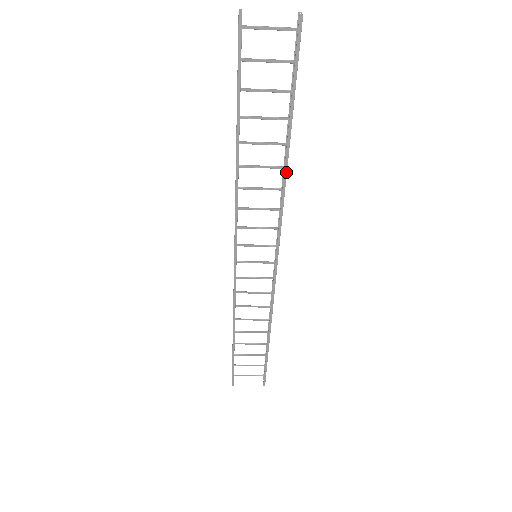
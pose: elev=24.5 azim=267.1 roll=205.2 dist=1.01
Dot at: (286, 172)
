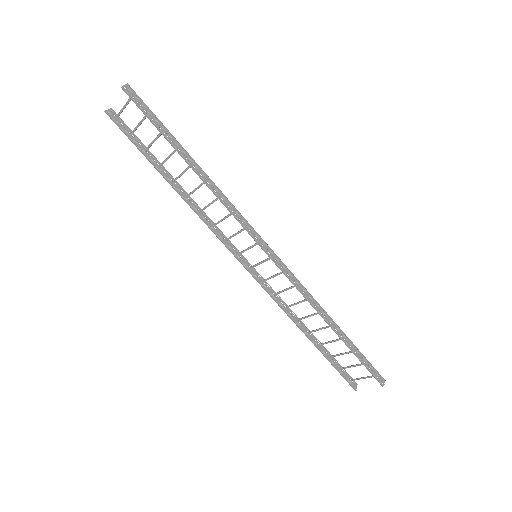
Dot at: (205, 182)
